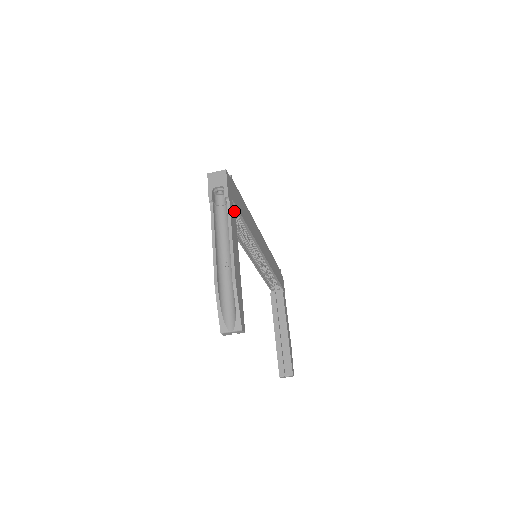
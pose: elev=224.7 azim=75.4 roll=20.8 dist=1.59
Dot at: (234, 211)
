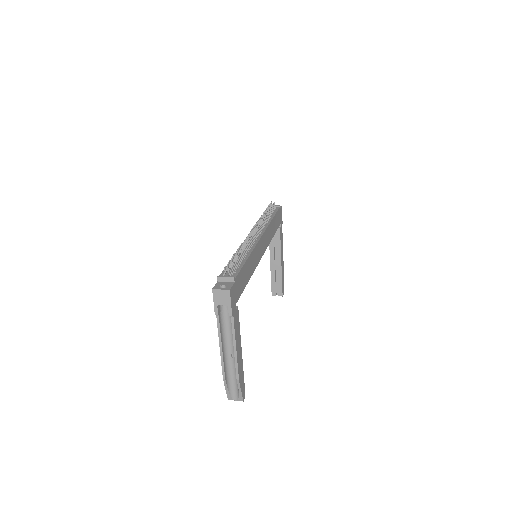
Dot at: (237, 311)
